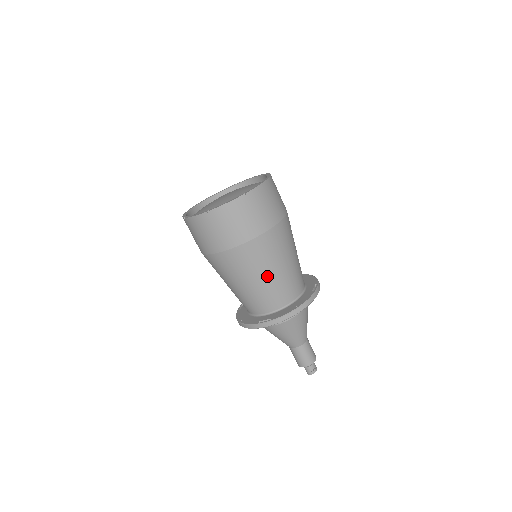
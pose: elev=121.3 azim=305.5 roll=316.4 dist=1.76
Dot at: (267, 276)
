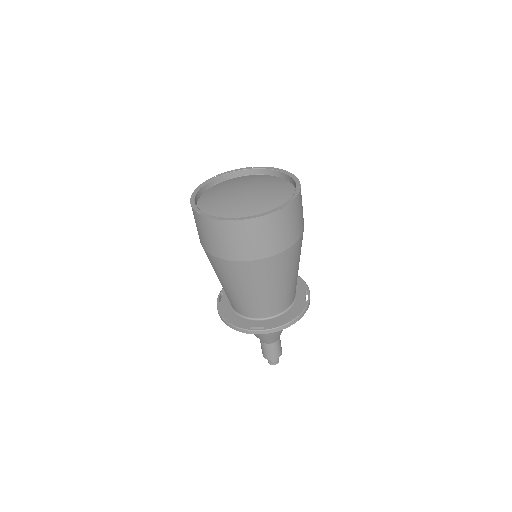
Dot at: (273, 288)
